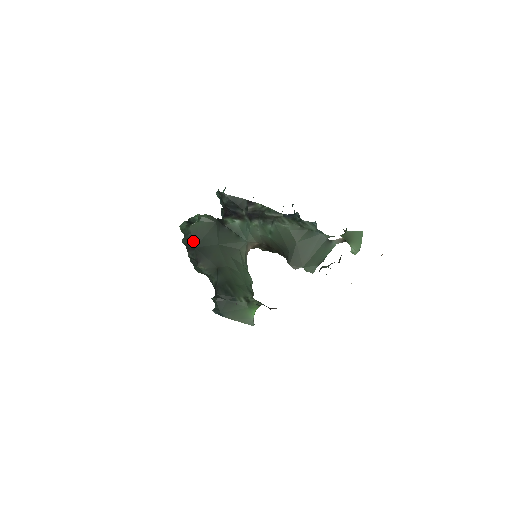
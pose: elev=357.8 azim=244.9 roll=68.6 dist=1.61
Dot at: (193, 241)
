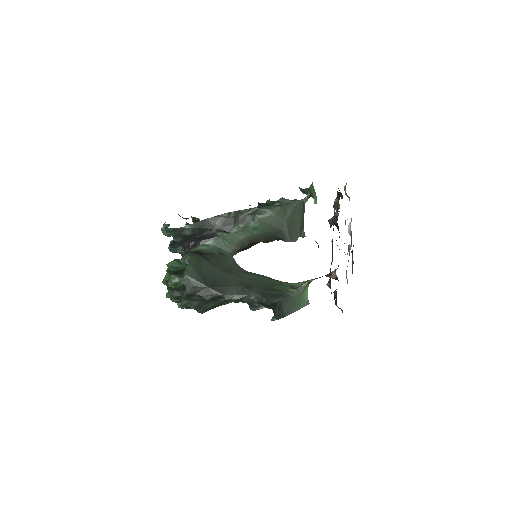
Dot at: (201, 283)
